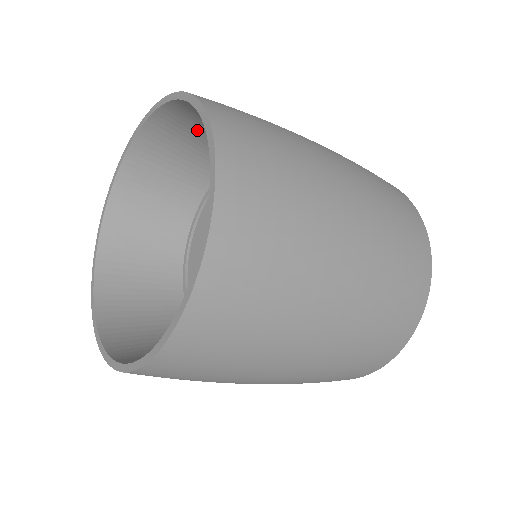
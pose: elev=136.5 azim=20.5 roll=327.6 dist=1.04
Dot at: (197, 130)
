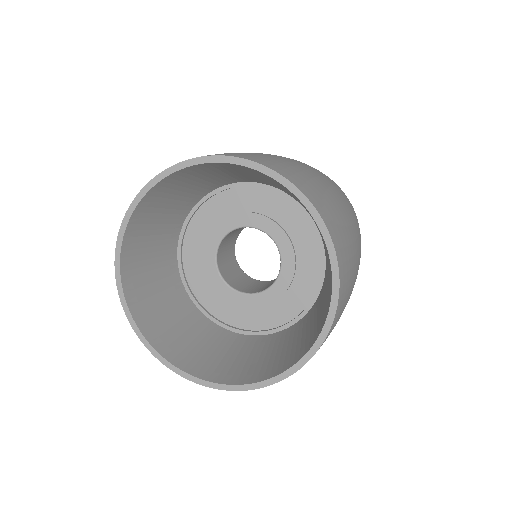
Dot at: (204, 176)
